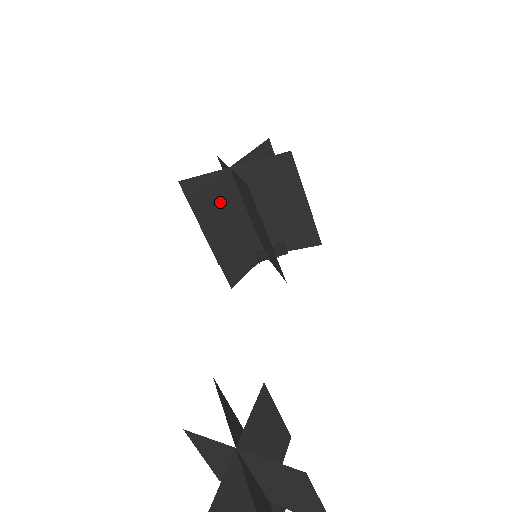
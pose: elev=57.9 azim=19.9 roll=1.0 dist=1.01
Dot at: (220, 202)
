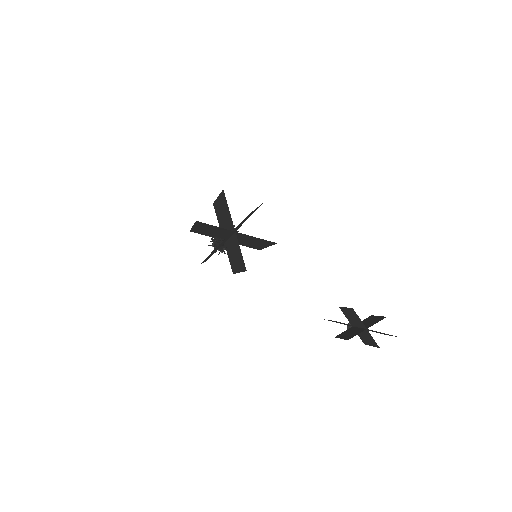
Dot at: (237, 251)
